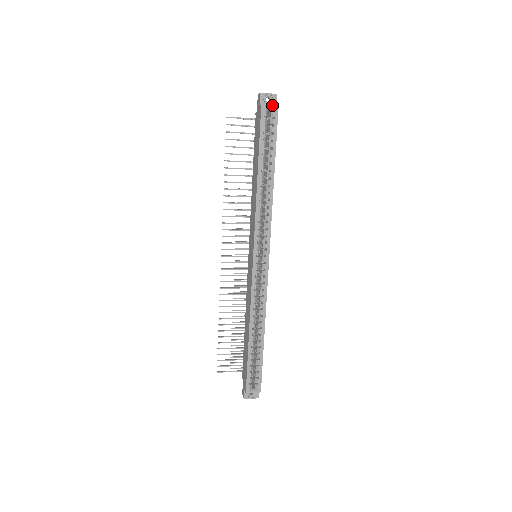
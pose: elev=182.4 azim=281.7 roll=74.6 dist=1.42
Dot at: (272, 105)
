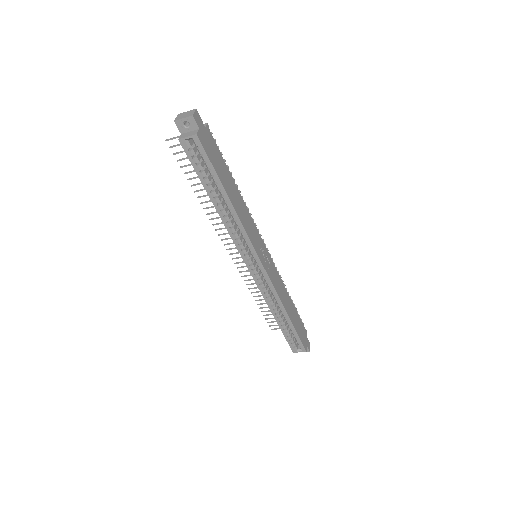
Dot at: (193, 129)
